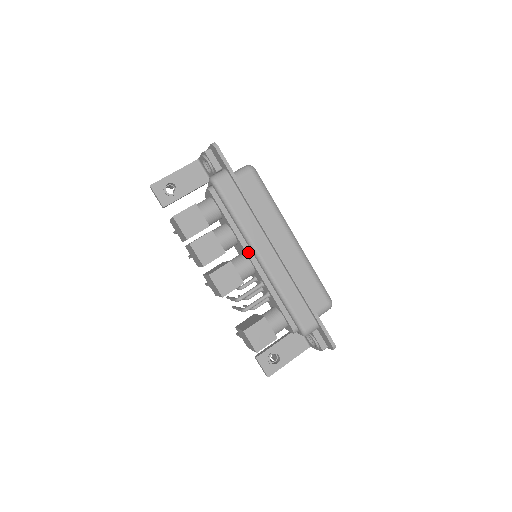
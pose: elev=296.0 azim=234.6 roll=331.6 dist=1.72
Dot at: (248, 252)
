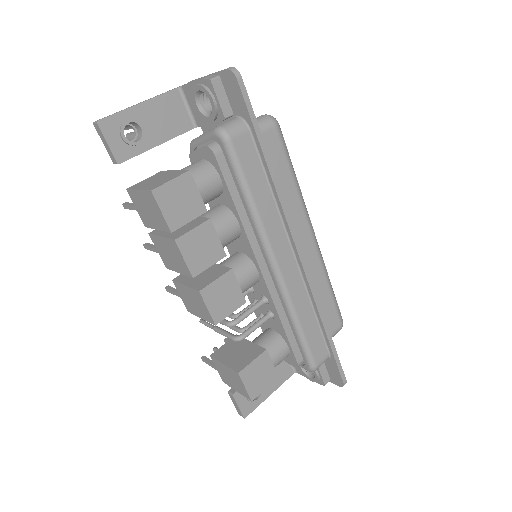
Dot at: (257, 255)
